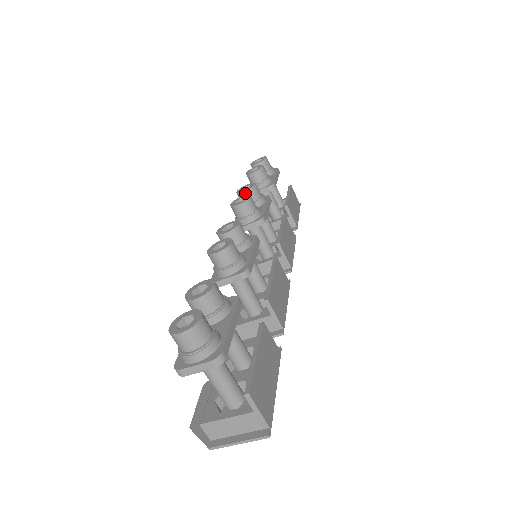
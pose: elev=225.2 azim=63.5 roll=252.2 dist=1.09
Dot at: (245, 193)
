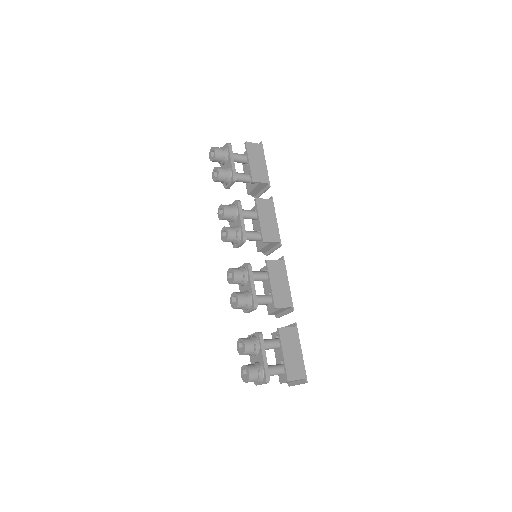
Dot at: (223, 219)
